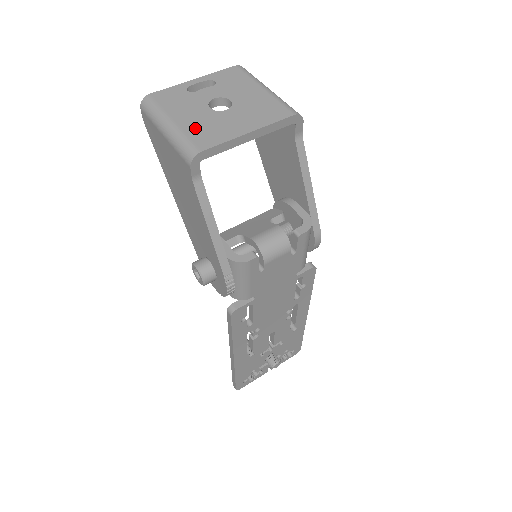
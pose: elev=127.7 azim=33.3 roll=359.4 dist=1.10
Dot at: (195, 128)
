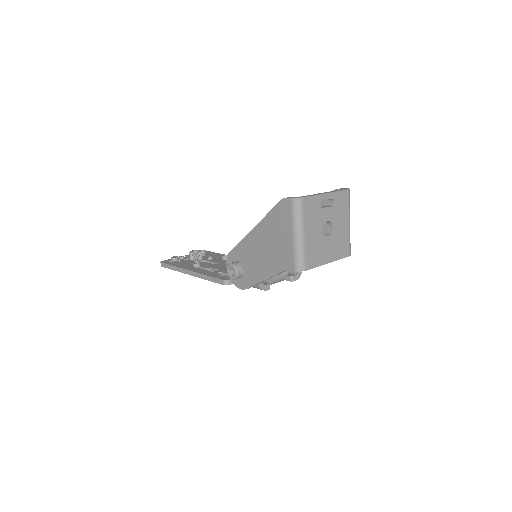
Dot at: (311, 247)
